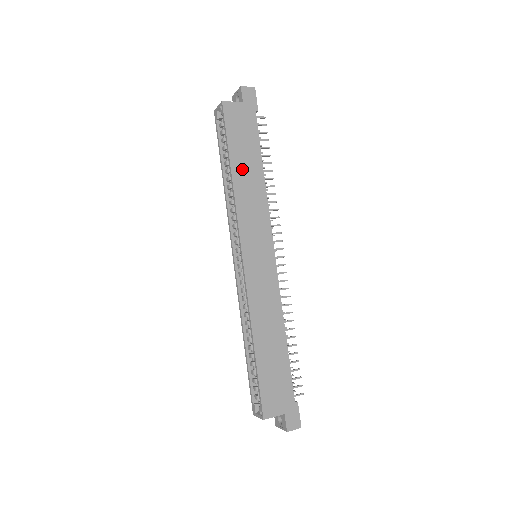
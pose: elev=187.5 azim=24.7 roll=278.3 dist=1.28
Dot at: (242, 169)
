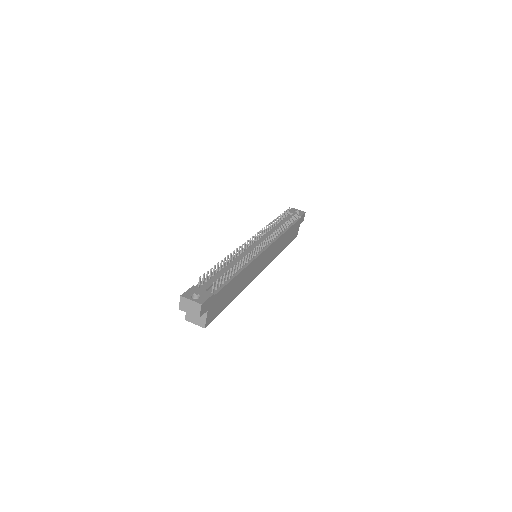
Dot at: (235, 291)
